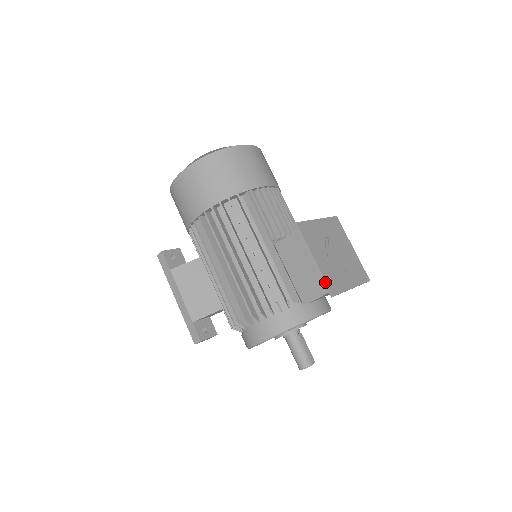
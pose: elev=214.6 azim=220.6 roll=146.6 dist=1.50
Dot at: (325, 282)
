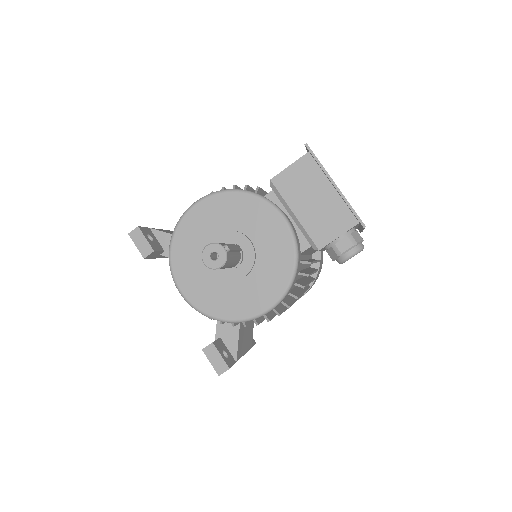
Dot at: occluded
